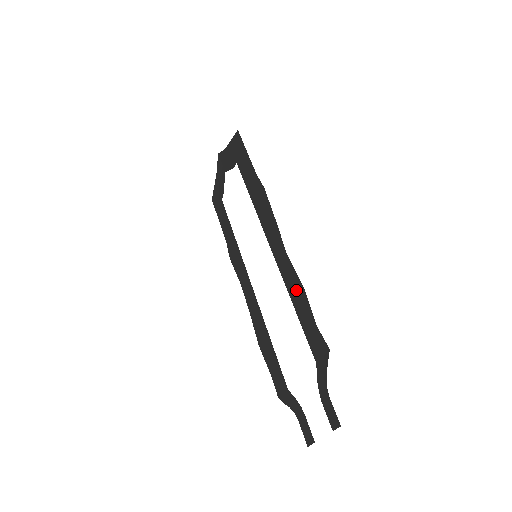
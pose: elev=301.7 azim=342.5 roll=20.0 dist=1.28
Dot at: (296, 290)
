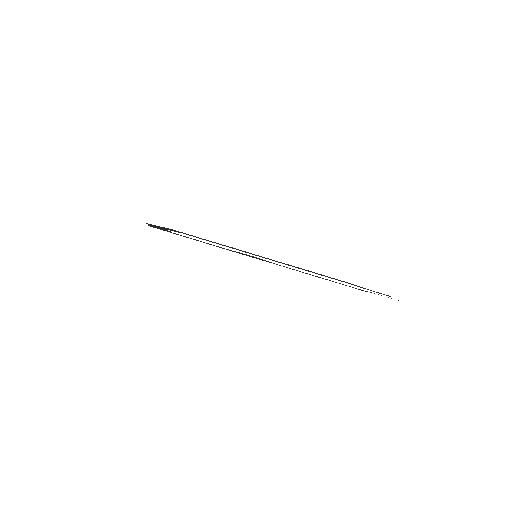
Dot at: occluded
